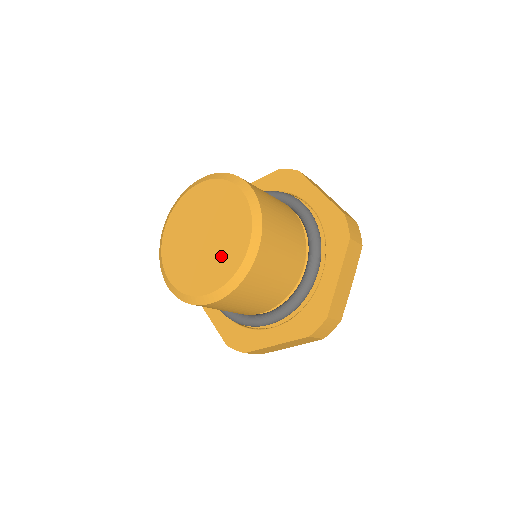
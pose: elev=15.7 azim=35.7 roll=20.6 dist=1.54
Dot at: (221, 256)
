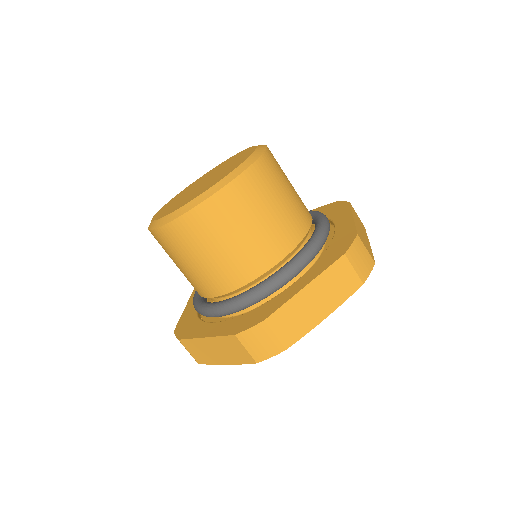
Dot at: (227, 169)
